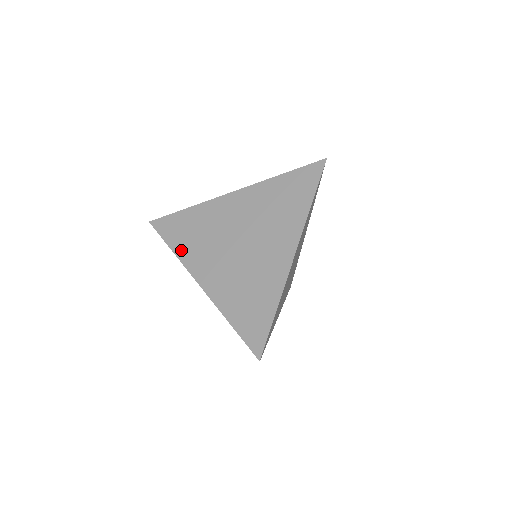
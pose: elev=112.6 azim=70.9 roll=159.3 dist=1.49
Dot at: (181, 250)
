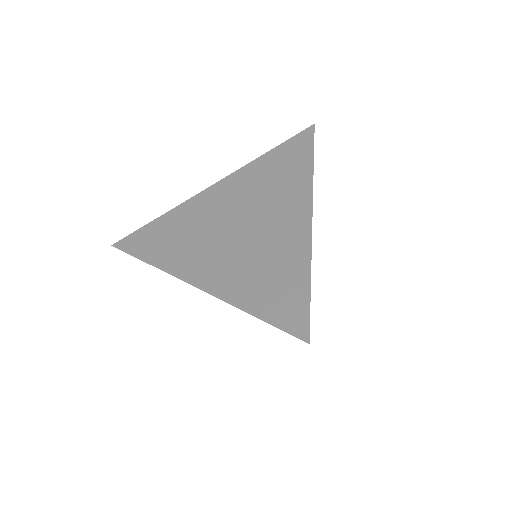
Dot at: (161, 259)
